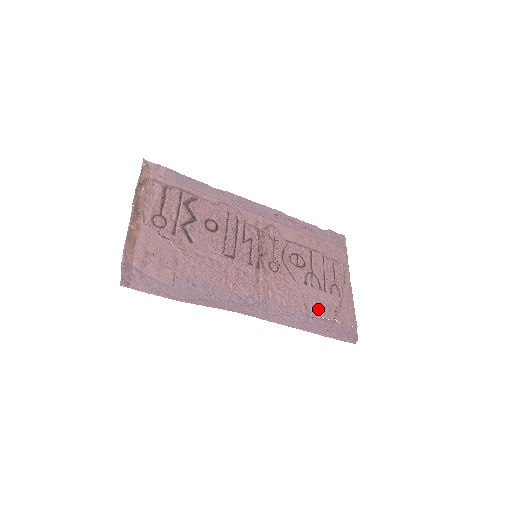
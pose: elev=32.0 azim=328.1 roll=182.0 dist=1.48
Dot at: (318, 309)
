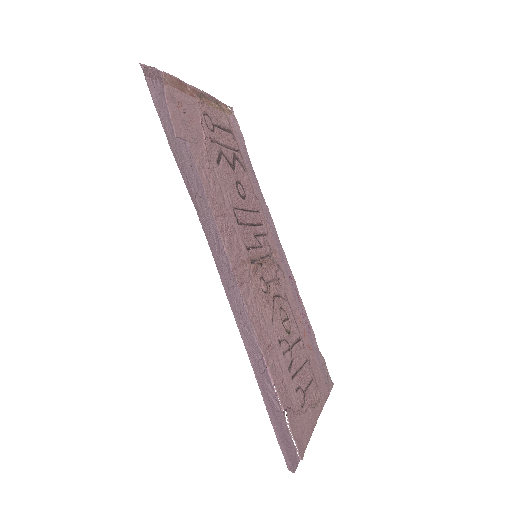
Dot at: (276, 374)
